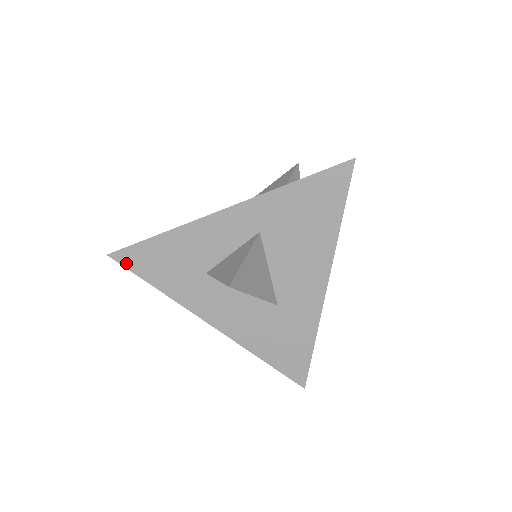
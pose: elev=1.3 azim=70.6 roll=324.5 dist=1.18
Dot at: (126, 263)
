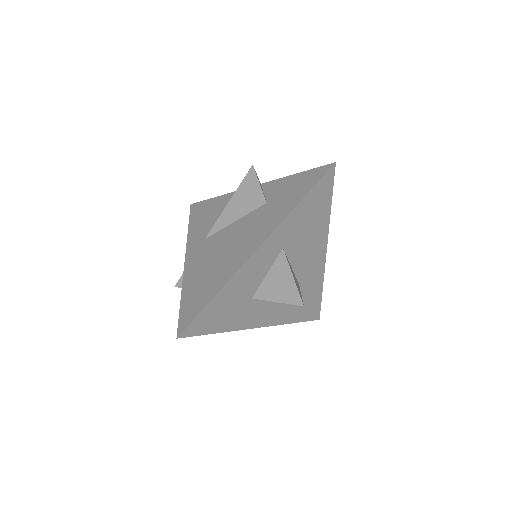
Dot at: (193, 333)
